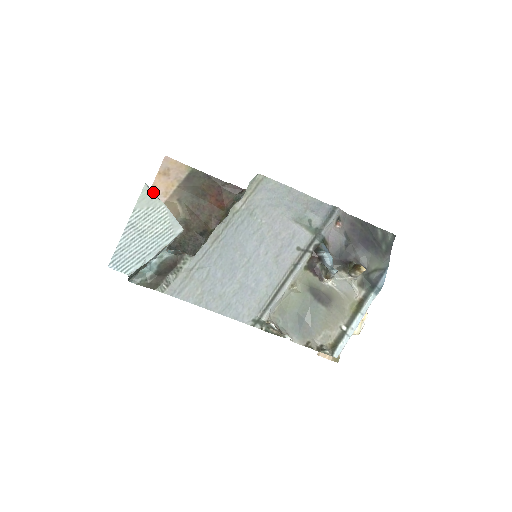
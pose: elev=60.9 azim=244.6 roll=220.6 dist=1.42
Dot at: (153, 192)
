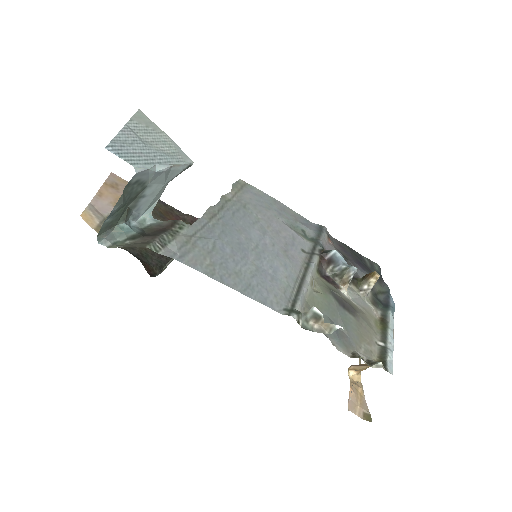
Dot at: (149, 120)
